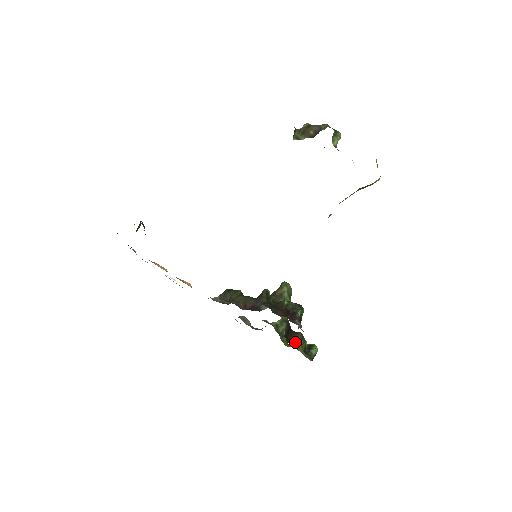
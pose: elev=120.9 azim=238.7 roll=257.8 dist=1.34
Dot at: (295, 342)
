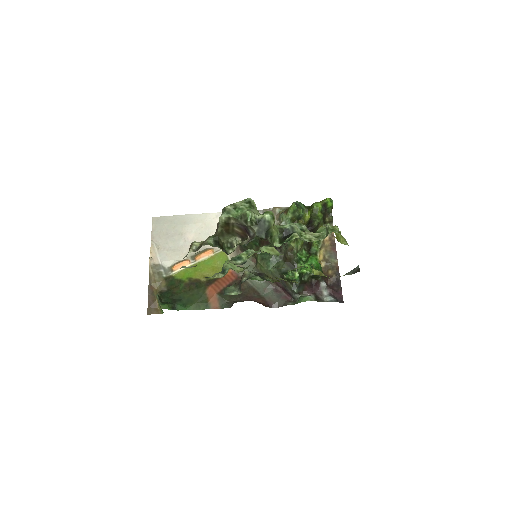
Dot at: (315, 230)
